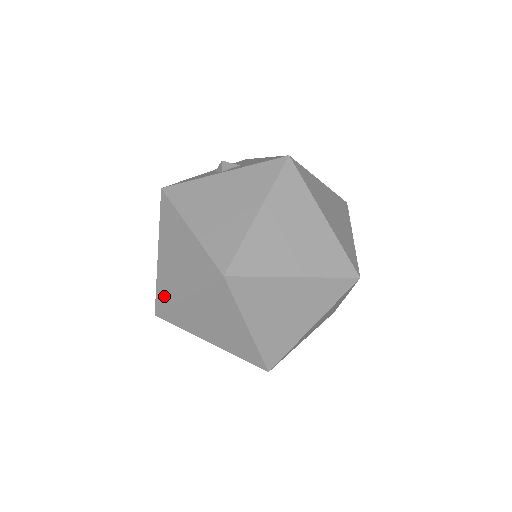
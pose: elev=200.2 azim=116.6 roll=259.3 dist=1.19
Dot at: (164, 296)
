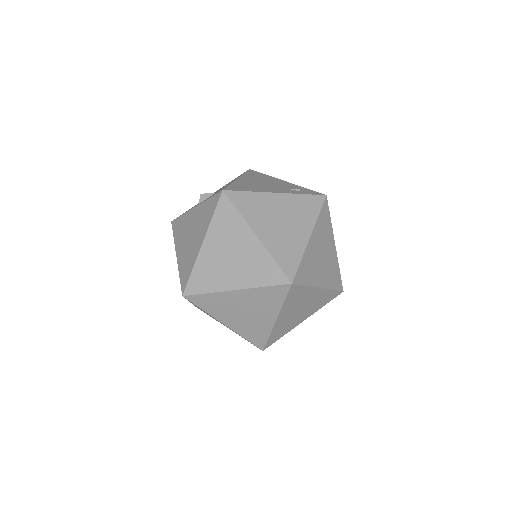
Dot at: occluded
